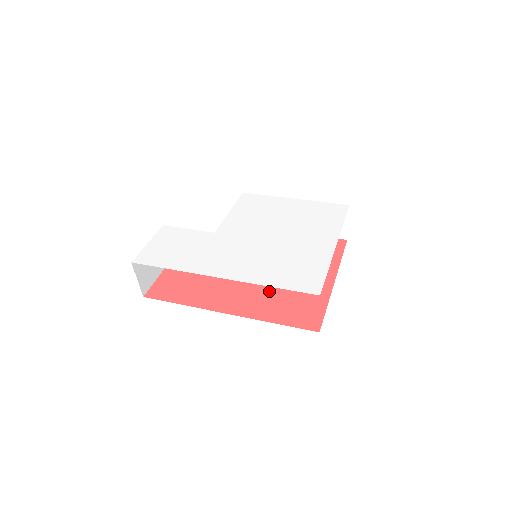
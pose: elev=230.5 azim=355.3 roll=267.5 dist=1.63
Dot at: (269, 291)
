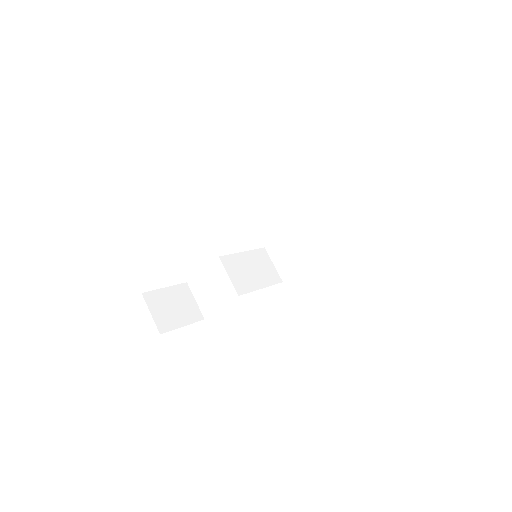
Dot at: occluded
